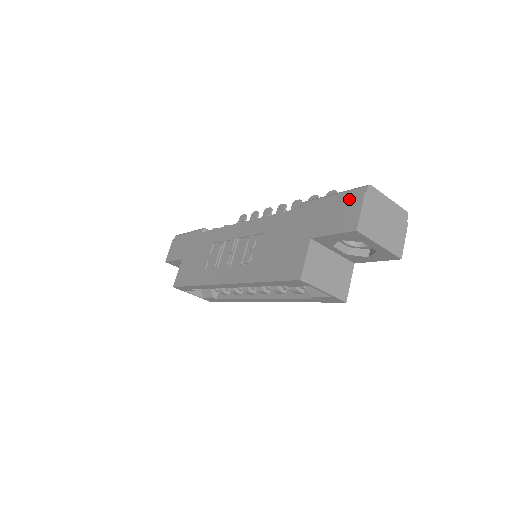
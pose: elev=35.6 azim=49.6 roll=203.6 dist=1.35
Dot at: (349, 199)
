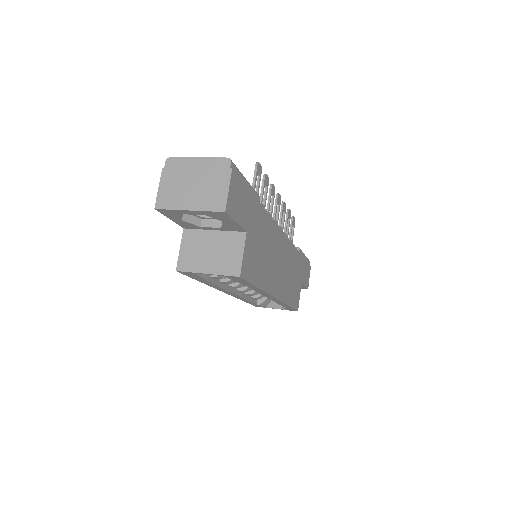
Dot at: occluded
